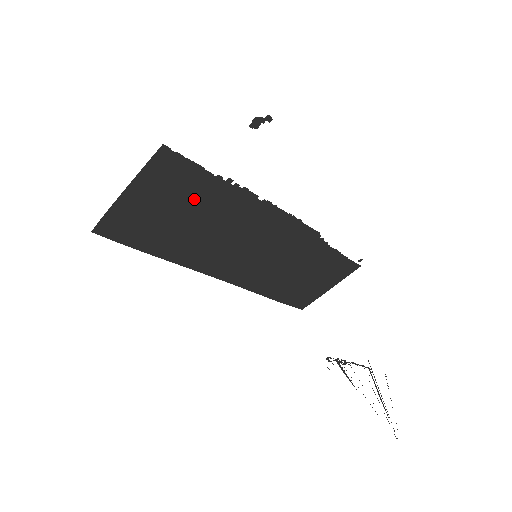
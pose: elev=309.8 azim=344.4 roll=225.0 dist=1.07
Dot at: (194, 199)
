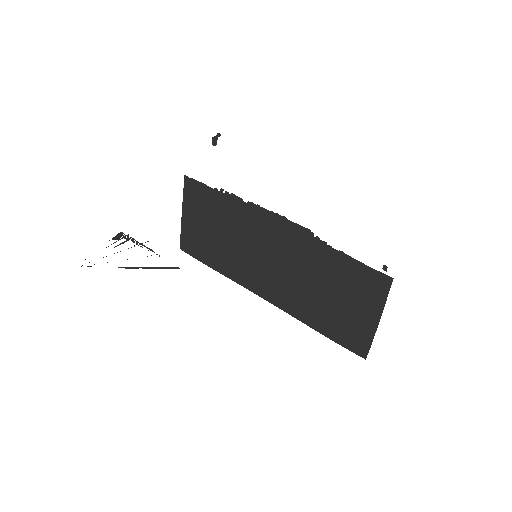
Dot at: (212, 212)
